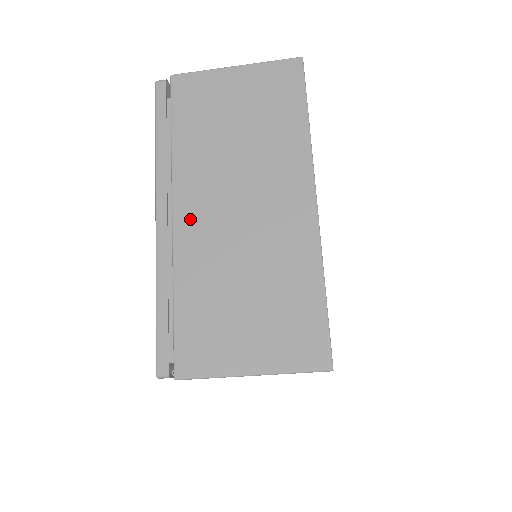
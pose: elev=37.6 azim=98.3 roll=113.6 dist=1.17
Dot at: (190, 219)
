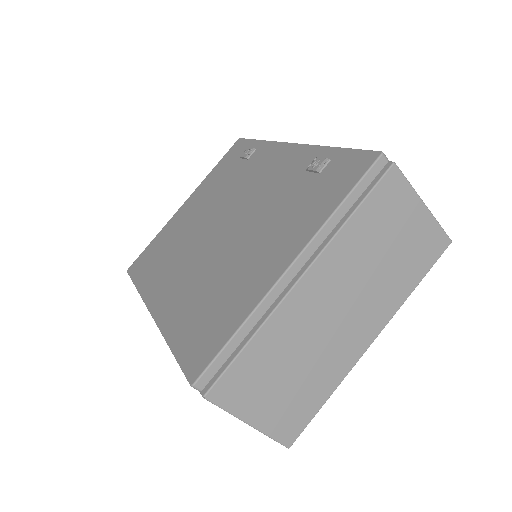
Dot at: (307, 292)
